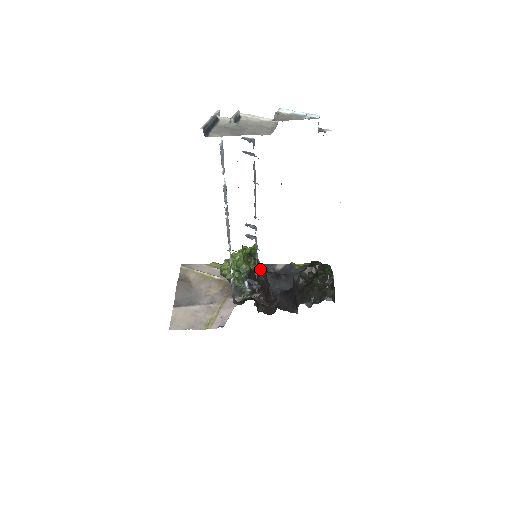
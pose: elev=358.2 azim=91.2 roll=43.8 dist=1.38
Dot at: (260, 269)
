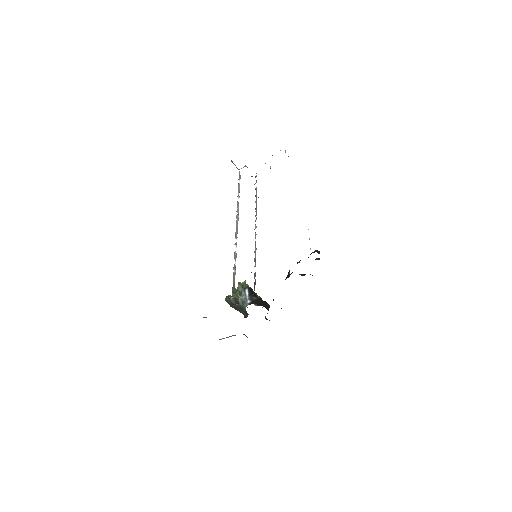
Dot at: occluded
